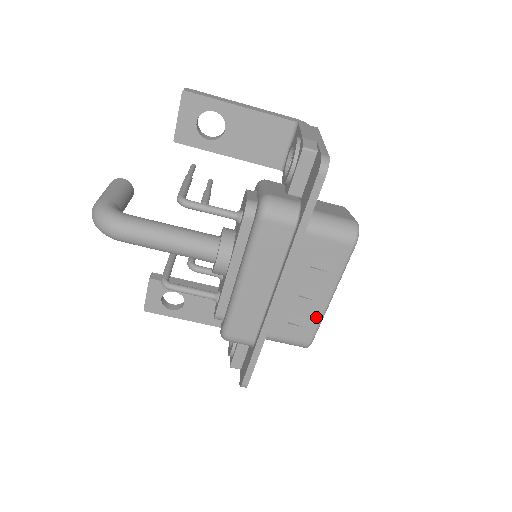
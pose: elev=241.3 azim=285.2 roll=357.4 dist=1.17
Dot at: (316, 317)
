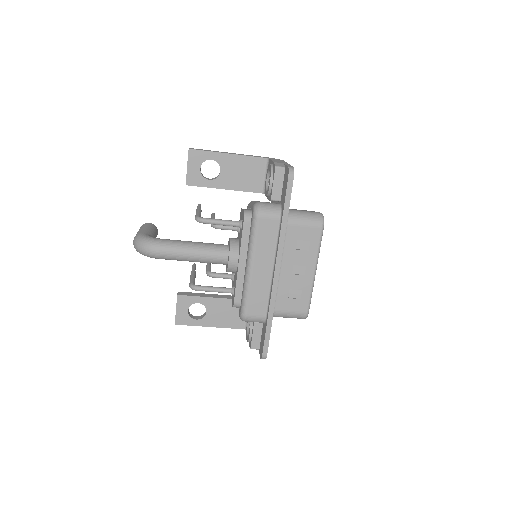
Dot at: (308, 289)
